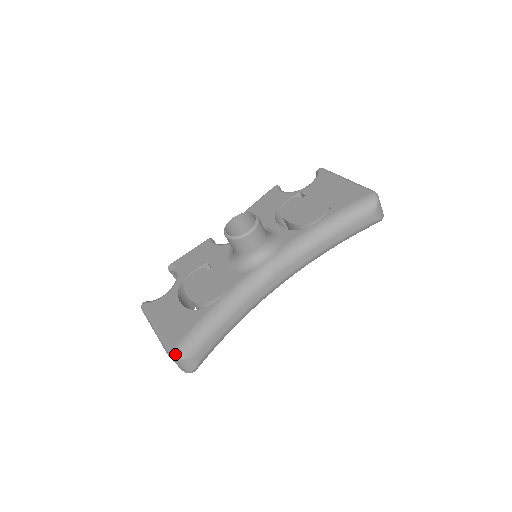
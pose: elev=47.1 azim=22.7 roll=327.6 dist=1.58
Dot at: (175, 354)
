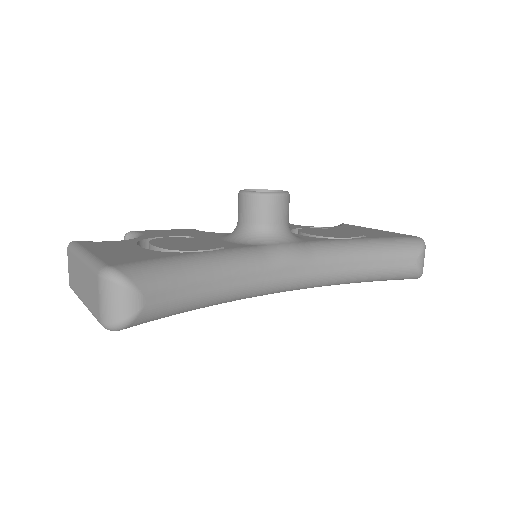
Dot at: (115, 271)
